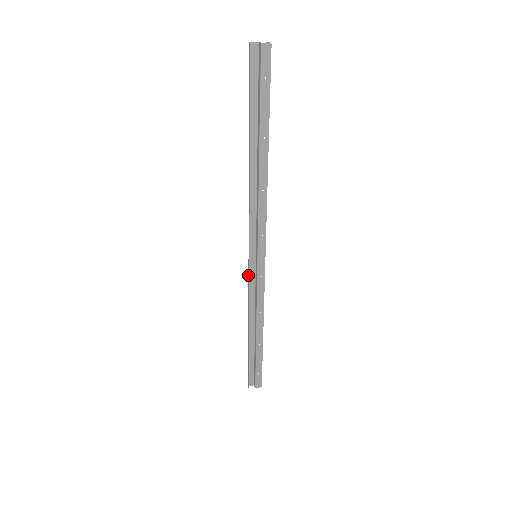
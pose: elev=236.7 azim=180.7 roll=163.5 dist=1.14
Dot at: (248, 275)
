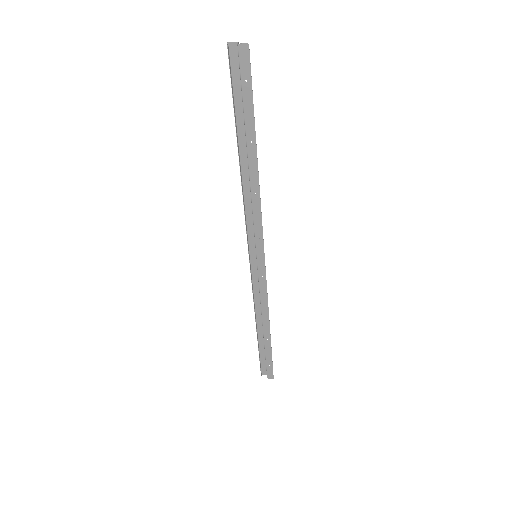
Dot at: (251, 272)
